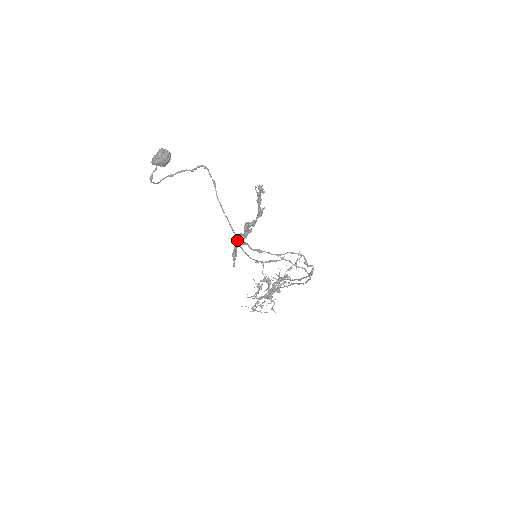
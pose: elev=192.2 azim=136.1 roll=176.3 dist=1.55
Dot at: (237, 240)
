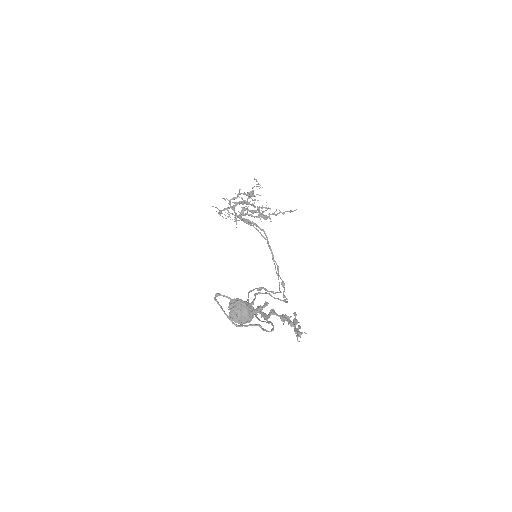
Dot at: occluded
